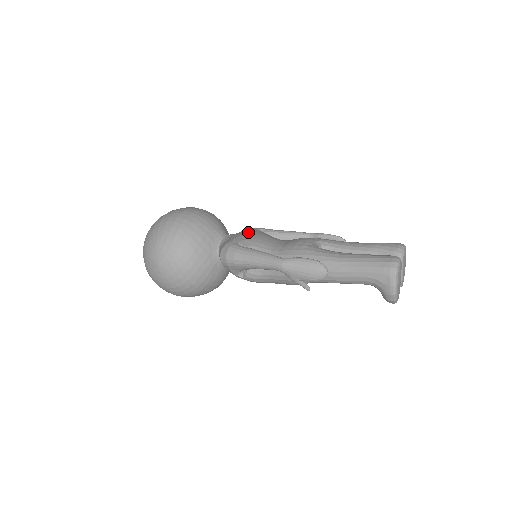
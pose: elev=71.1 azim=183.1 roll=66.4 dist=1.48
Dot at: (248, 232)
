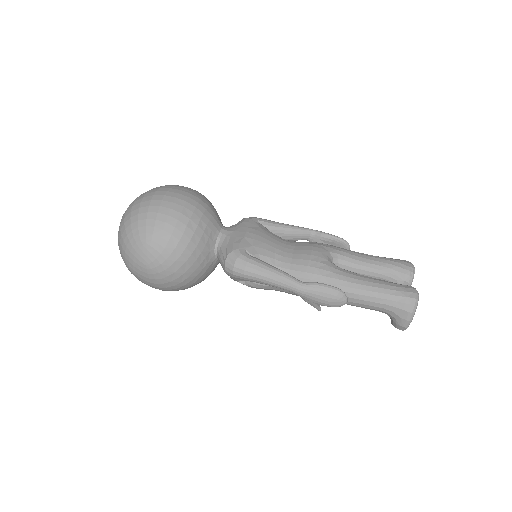
Dot at: (251, 230)
